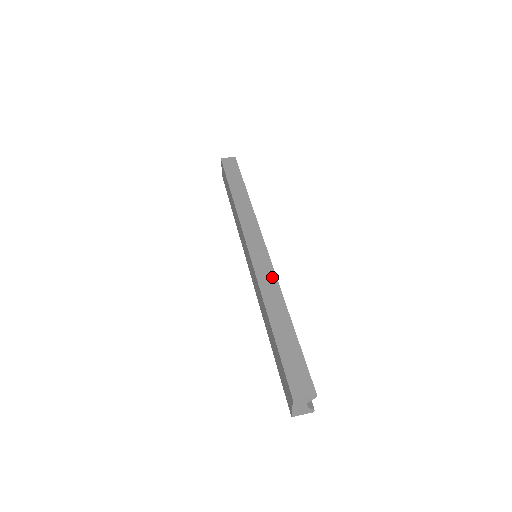
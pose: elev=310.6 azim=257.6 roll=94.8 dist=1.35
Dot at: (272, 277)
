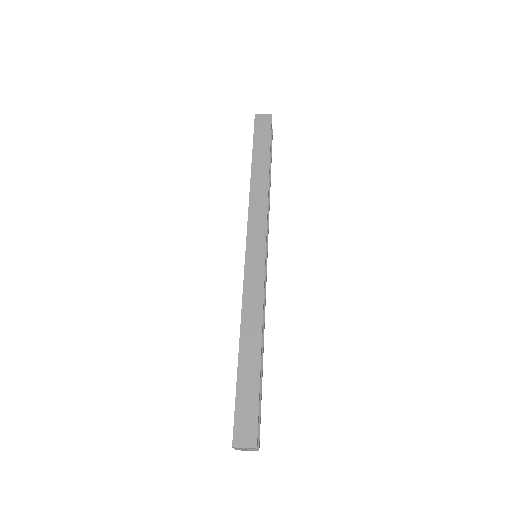
Dot at: (259, 294)
